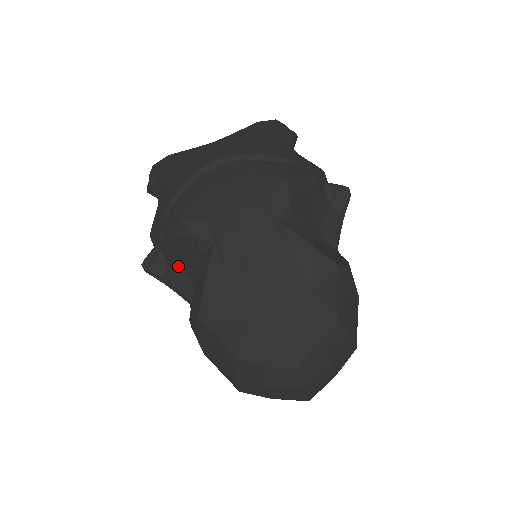
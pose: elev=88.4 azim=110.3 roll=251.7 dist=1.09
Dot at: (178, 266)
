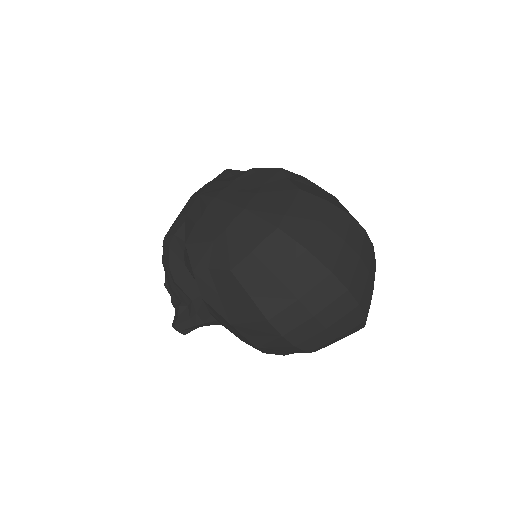
Dot at: (190, 291)
